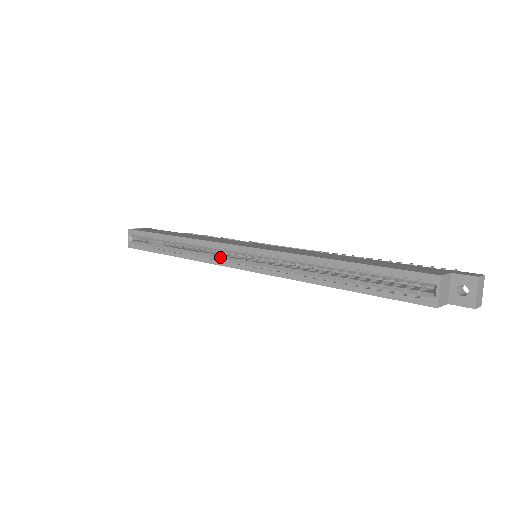
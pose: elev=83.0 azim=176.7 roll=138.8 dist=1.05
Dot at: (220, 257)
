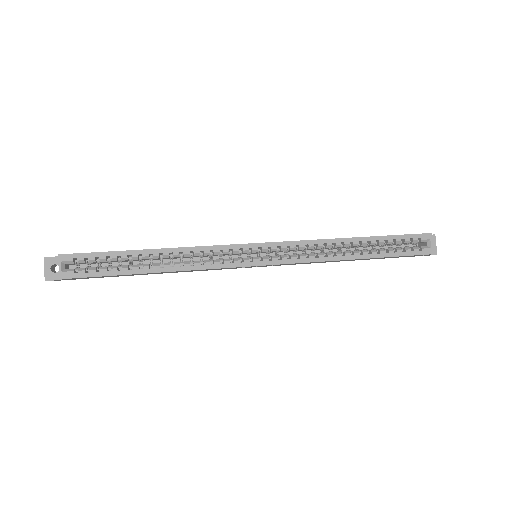
Dot at: (234, 259)
